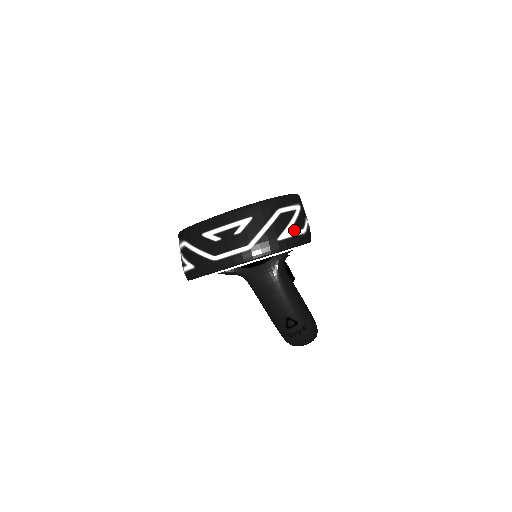
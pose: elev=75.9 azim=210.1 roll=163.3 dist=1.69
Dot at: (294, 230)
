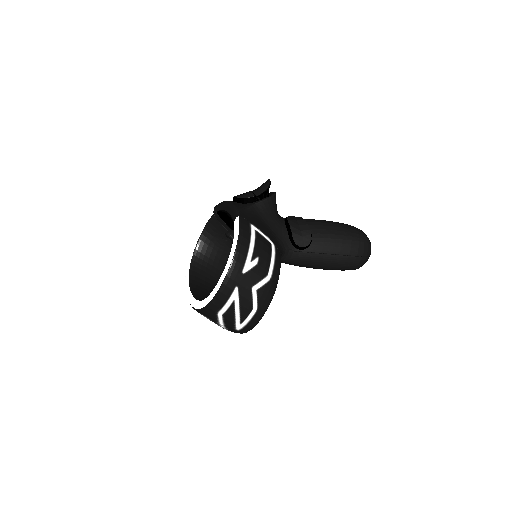
Dot at: (244, 319)
